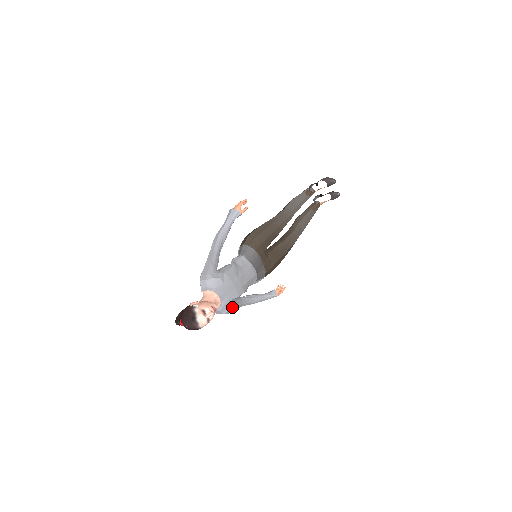
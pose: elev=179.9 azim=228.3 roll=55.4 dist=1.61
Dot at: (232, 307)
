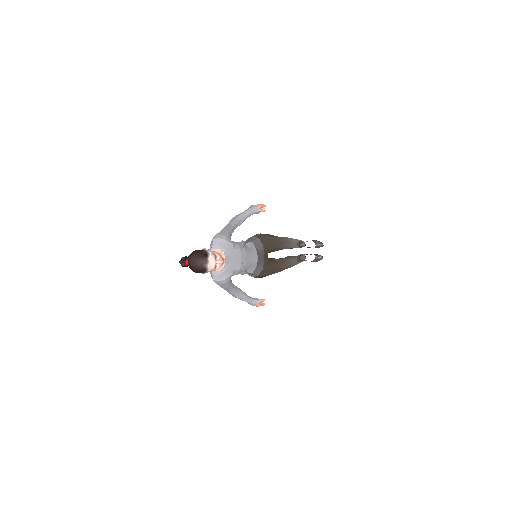
Dot at: (229, 279)
